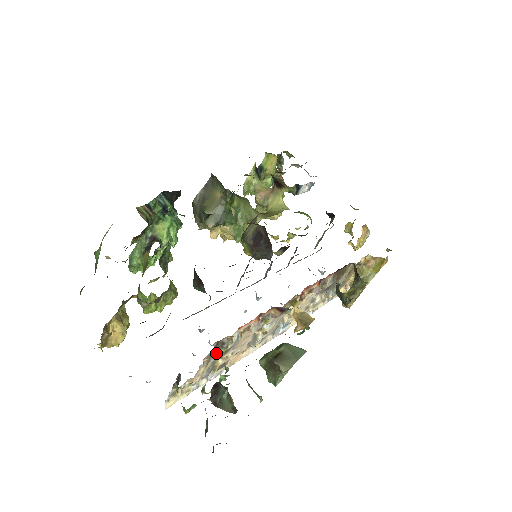
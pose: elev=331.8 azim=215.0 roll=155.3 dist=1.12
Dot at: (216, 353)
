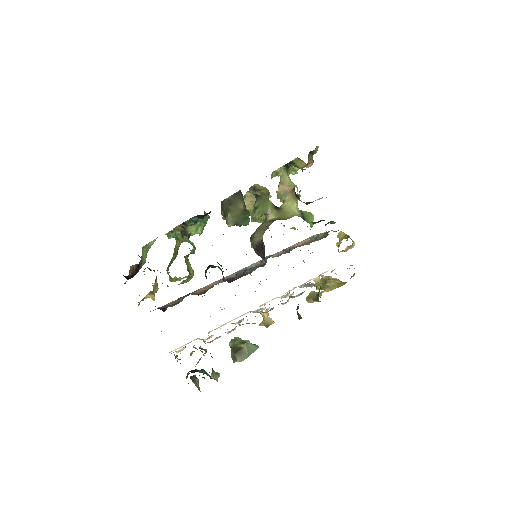
Dot at: occluded
